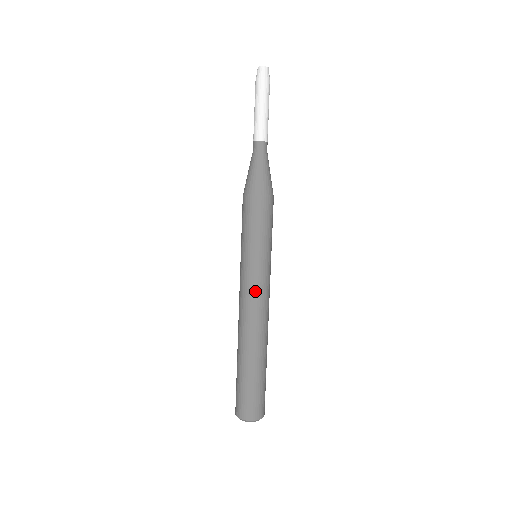
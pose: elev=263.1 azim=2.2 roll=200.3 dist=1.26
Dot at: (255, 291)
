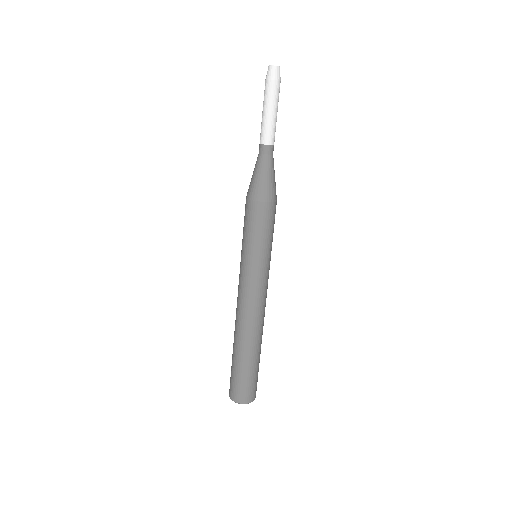
Dot at: (255, 291)
